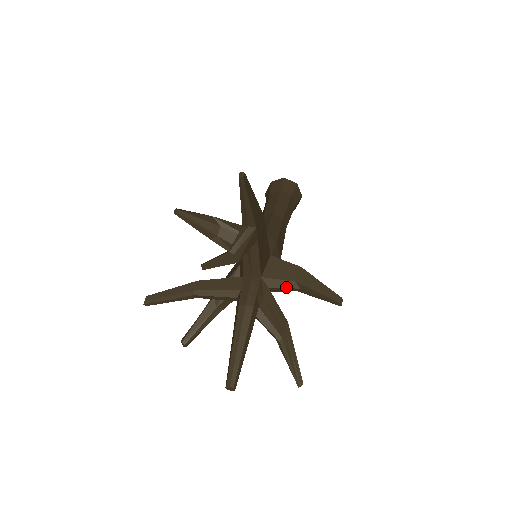
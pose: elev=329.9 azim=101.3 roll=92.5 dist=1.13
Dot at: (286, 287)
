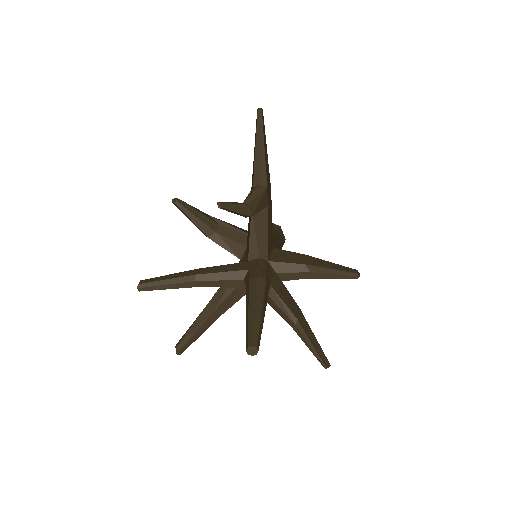
Dot at: (295, 271)
